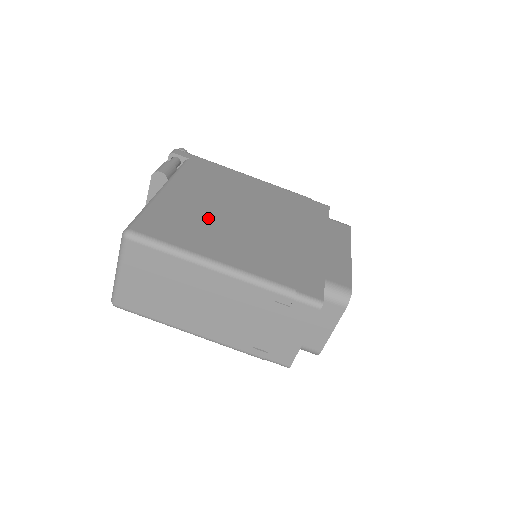
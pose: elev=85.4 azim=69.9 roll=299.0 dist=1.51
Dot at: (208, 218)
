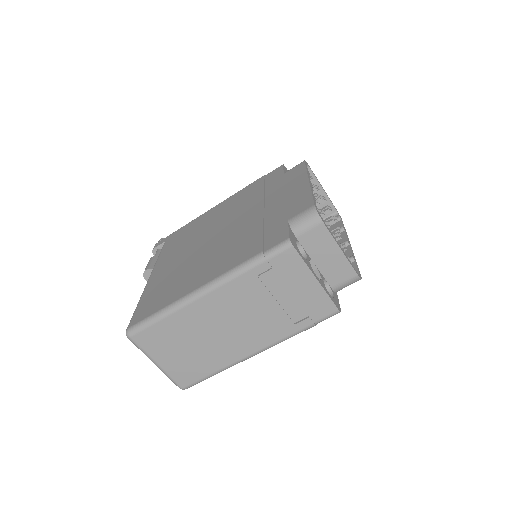
Dot at: (183, 267)
